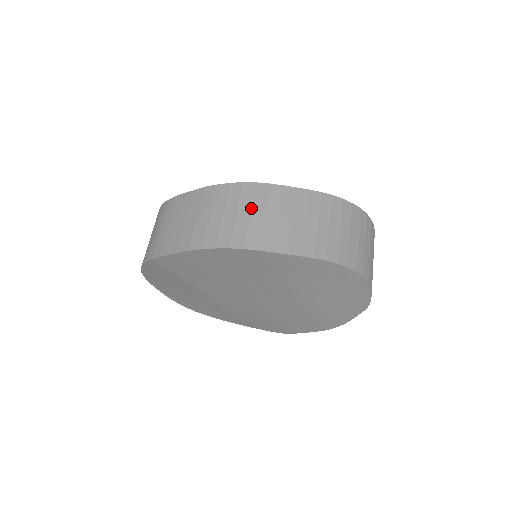
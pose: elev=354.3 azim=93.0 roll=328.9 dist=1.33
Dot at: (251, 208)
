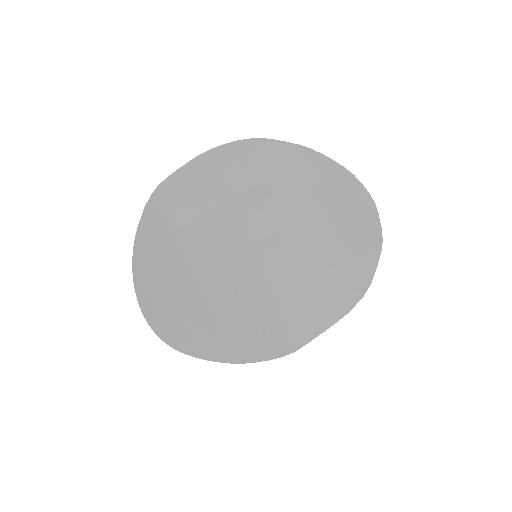
Dot at: occluded
